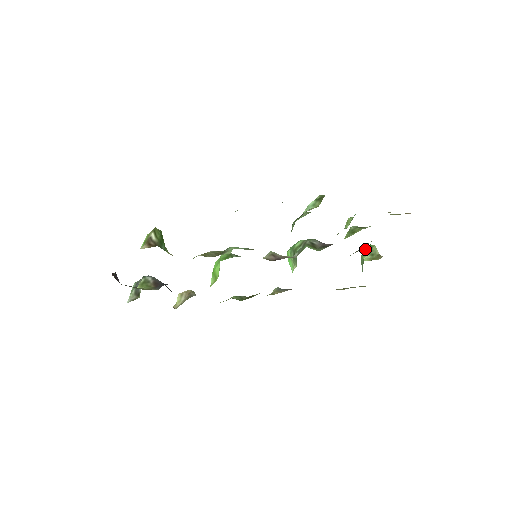
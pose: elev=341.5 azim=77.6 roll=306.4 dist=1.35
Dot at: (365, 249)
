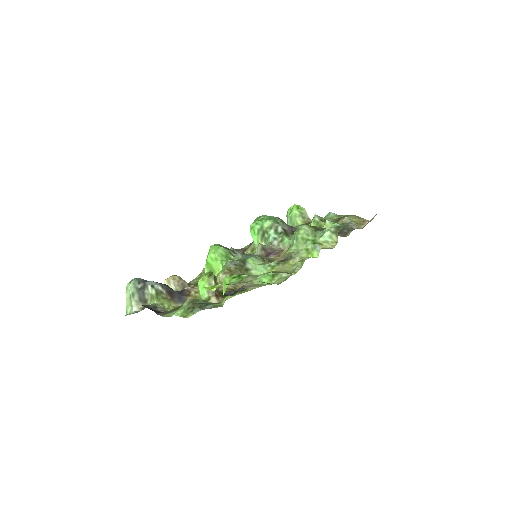
Dot at: (295, 208)
